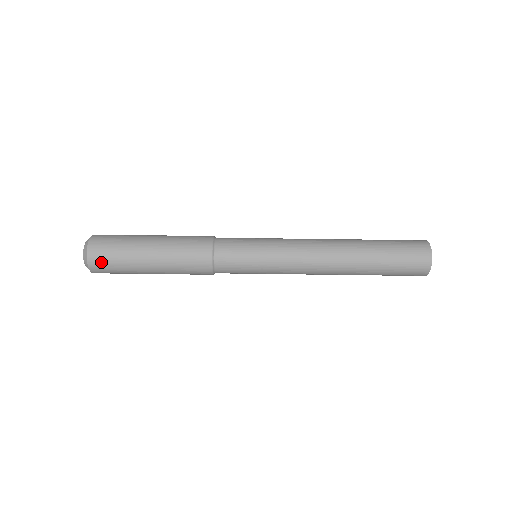
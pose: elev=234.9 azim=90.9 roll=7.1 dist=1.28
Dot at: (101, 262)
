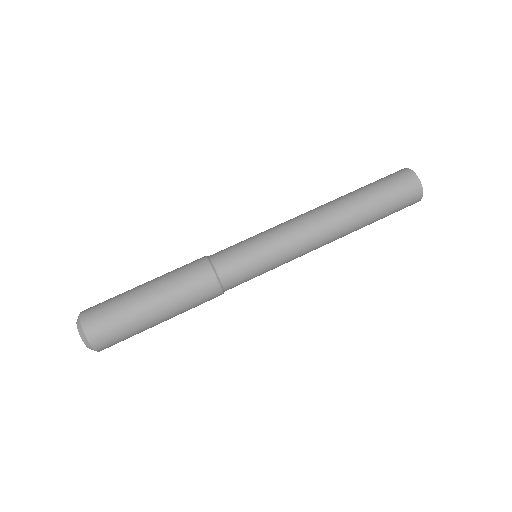
Dot at: (94, 310)
